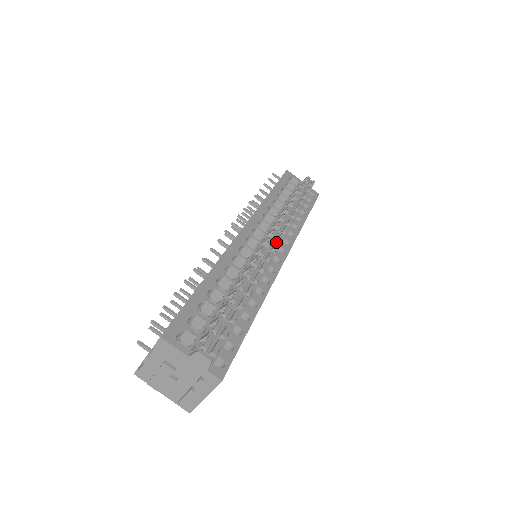
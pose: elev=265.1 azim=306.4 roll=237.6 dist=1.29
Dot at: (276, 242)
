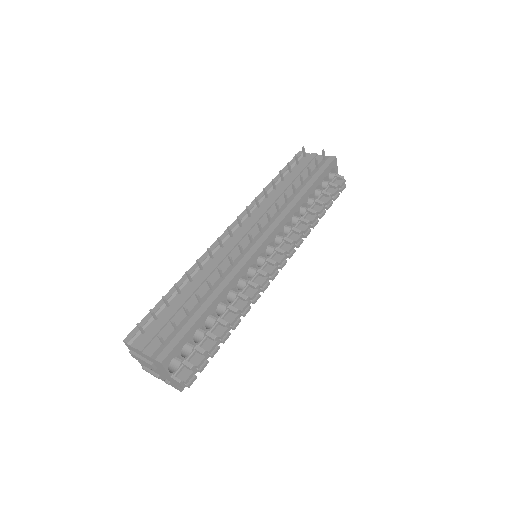
Dot at: (277, 272)
